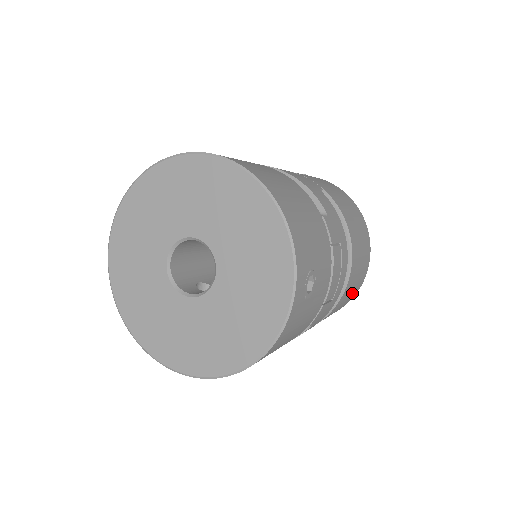
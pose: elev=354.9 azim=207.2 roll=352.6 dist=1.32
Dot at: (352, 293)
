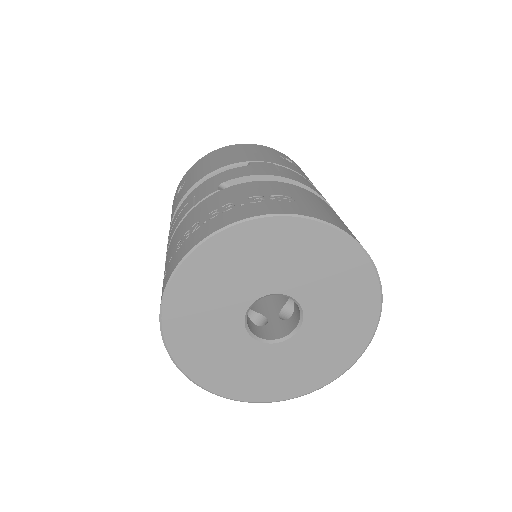
Dot at: occluded
